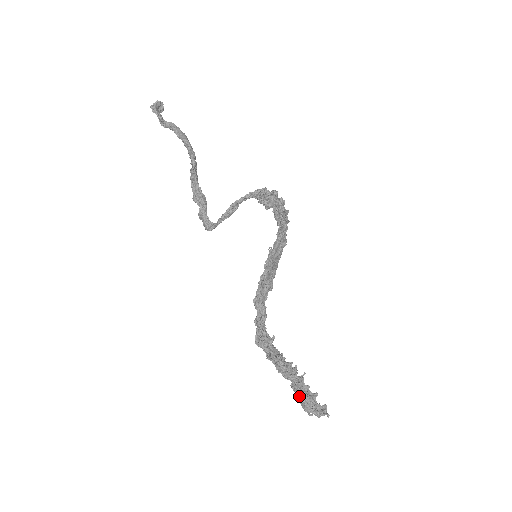
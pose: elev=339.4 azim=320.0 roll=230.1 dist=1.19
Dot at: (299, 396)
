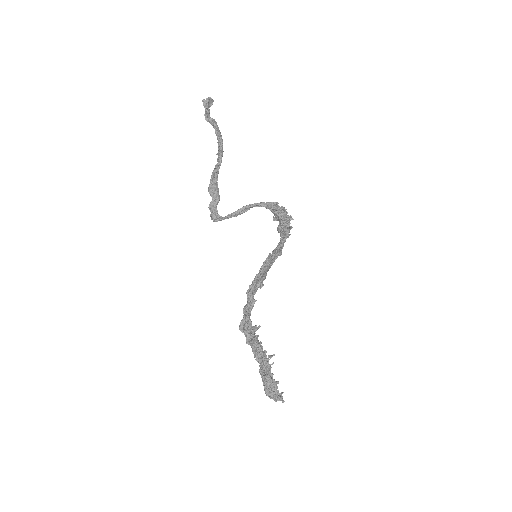
Dot at: (266, 380)
